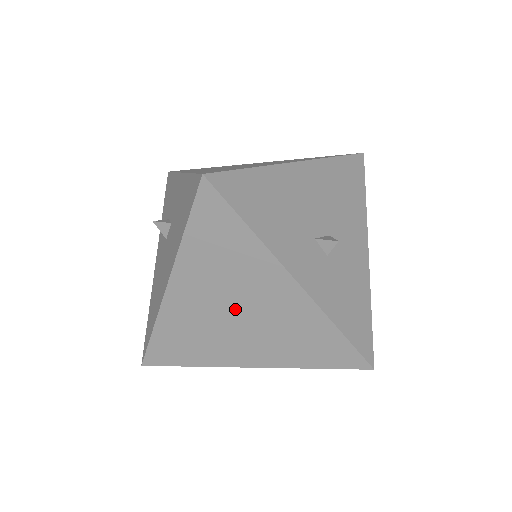
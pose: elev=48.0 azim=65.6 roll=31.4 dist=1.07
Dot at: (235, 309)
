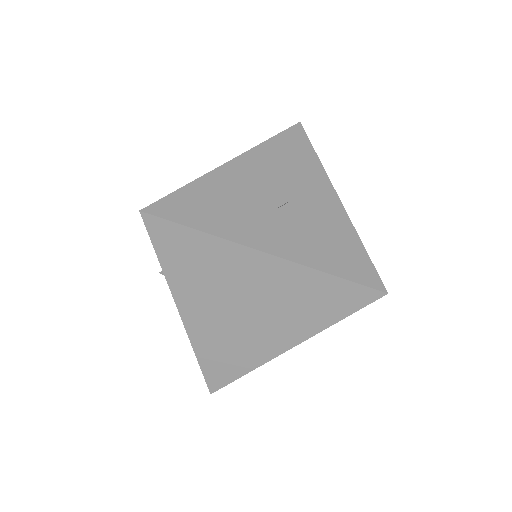
Dot at: (239, 304)
